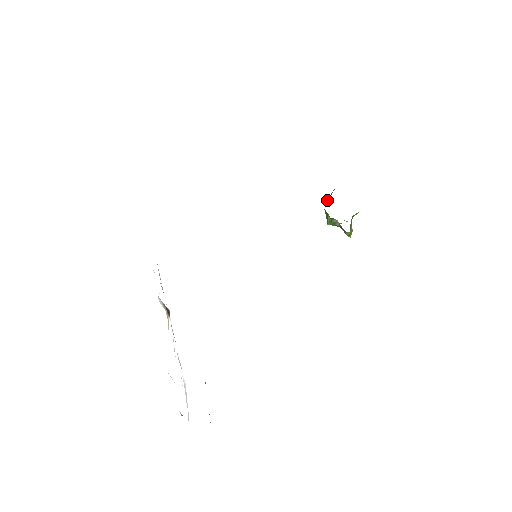
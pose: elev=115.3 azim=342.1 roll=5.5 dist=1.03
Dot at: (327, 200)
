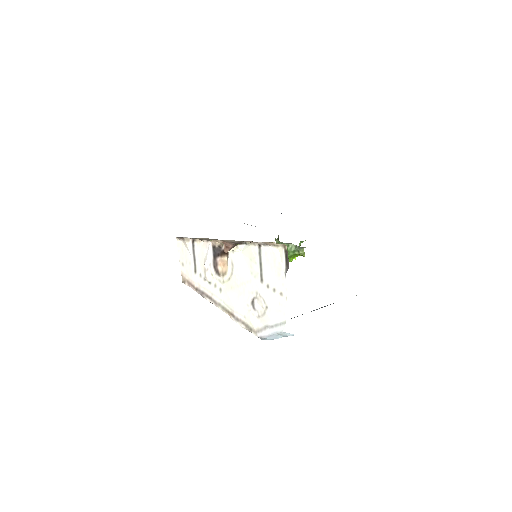
Dot at: occluded
